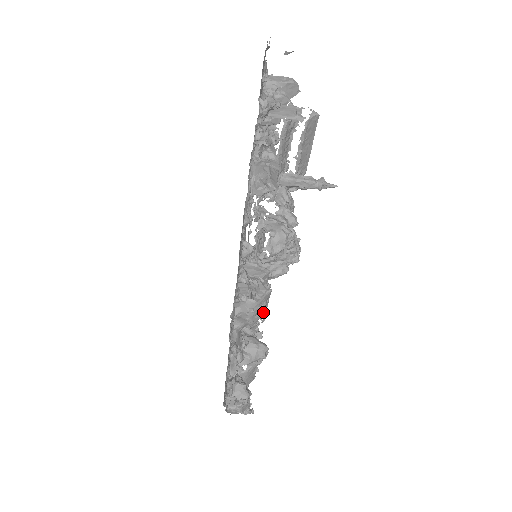
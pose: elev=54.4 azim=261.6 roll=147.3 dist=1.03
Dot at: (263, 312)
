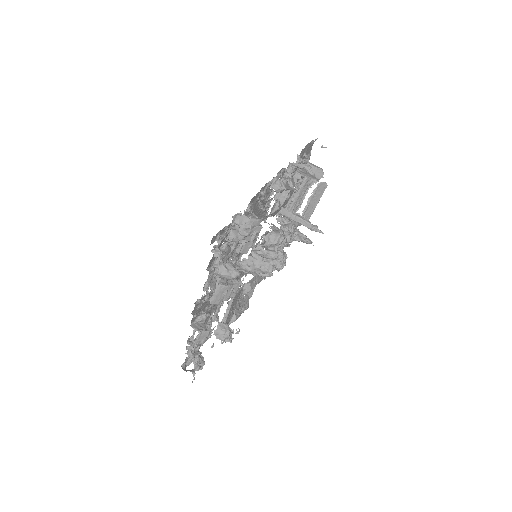
Dot at: (249, 233)
